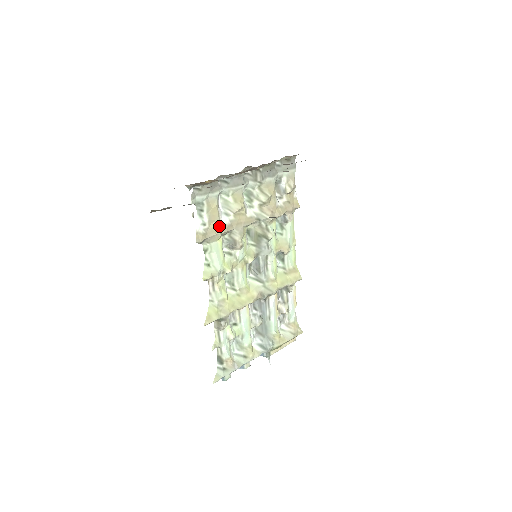
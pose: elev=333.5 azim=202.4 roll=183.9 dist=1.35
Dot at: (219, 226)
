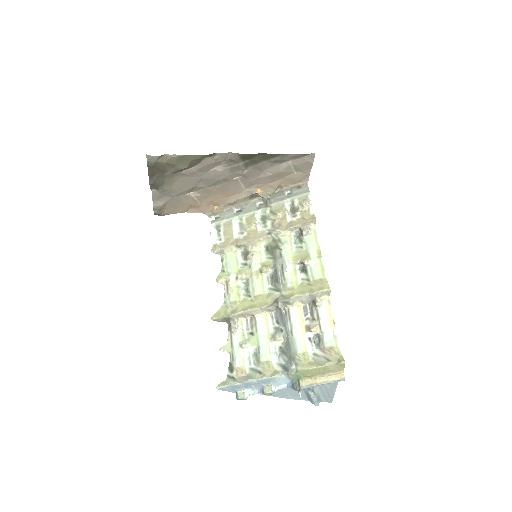
Dot at: (233, 241)
